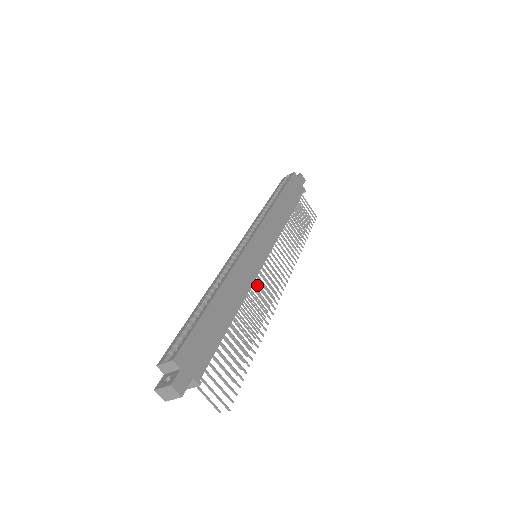
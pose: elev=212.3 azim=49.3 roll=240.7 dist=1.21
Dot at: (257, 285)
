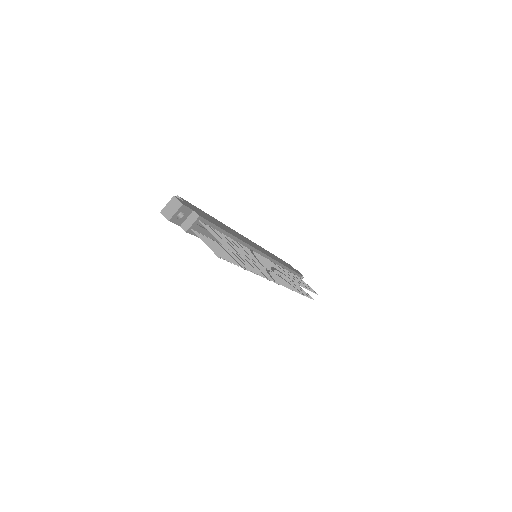
Dot at: (256, 254)
